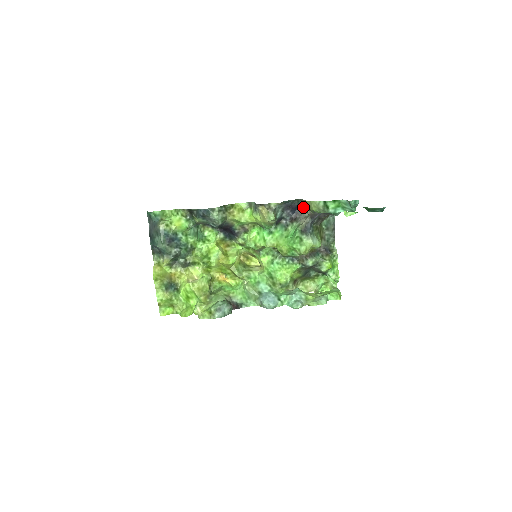
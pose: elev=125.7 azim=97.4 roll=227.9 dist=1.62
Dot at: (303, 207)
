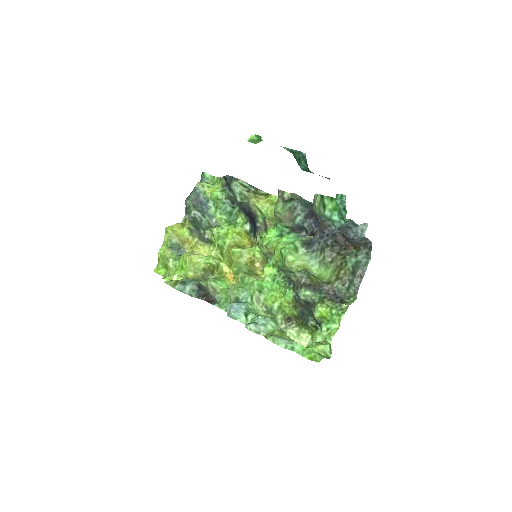
Dot at: occluded
